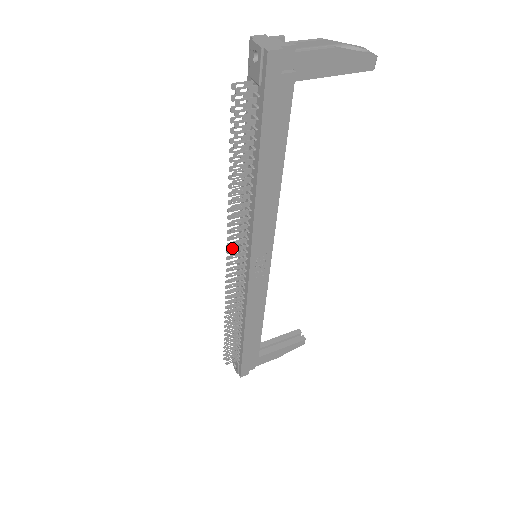
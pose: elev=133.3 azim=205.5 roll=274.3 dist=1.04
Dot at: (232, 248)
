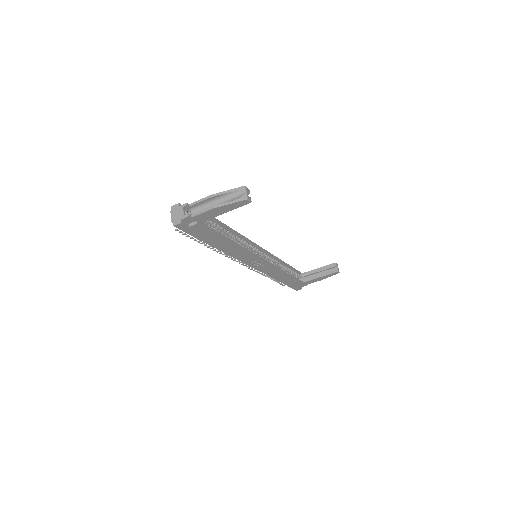
Dot at: (234, 260)
